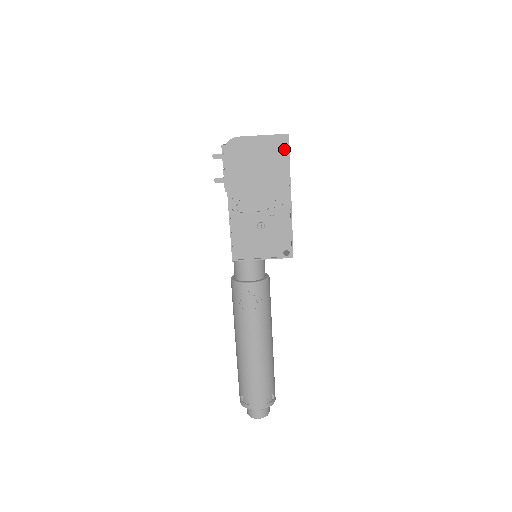
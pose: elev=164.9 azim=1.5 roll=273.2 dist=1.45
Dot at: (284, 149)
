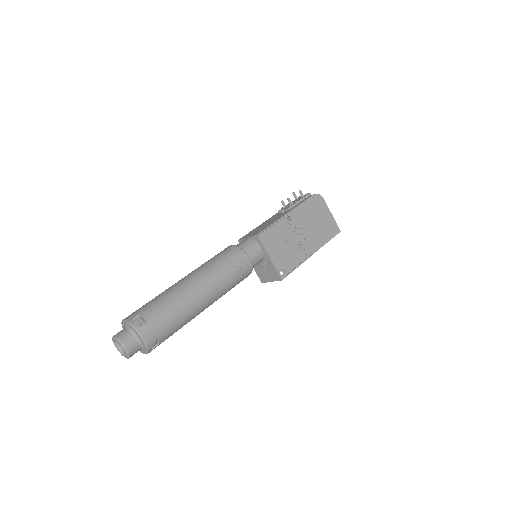
Dot at: (333, 233)
